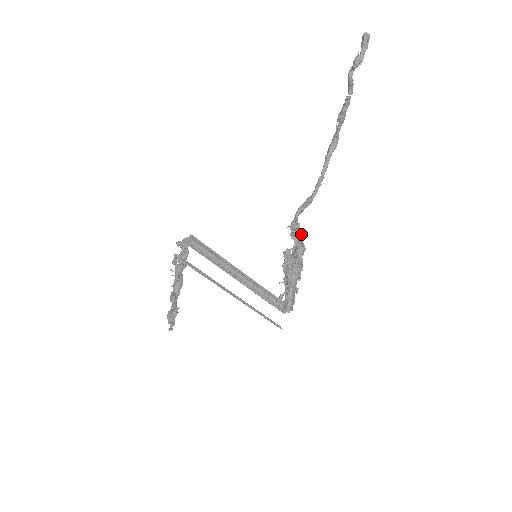
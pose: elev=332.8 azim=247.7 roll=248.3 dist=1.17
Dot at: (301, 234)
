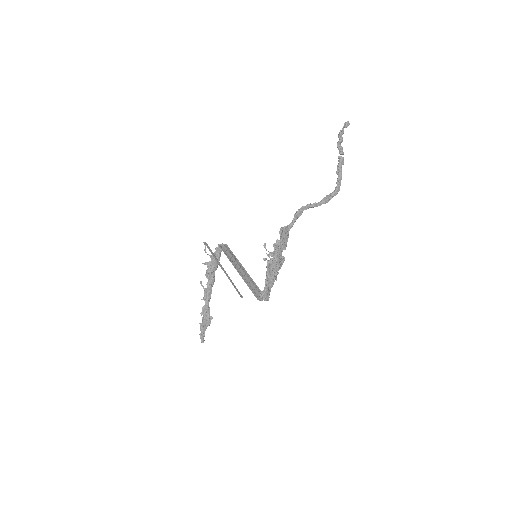
Dot at: (283, 231)
